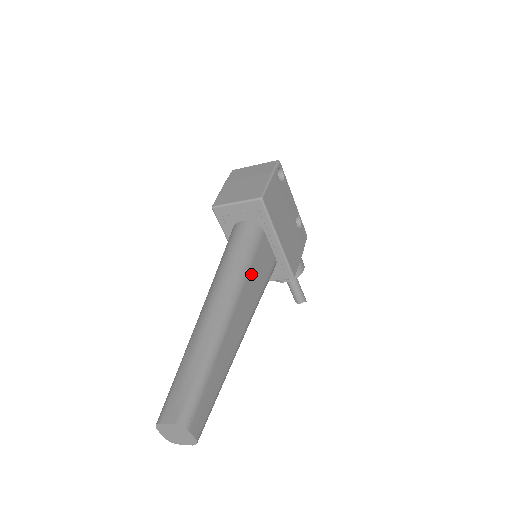
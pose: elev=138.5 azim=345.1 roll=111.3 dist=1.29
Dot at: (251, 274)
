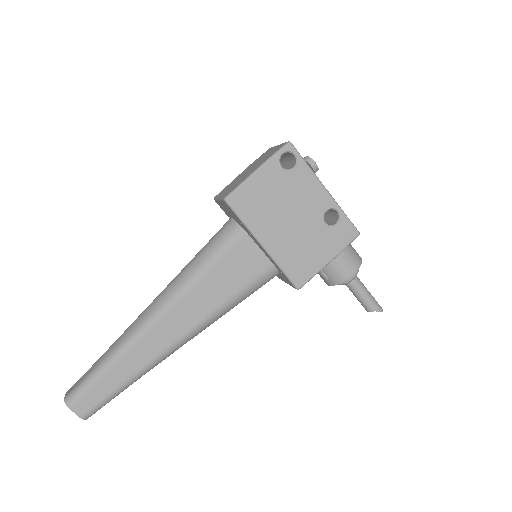
Dot at: (205, 282)
